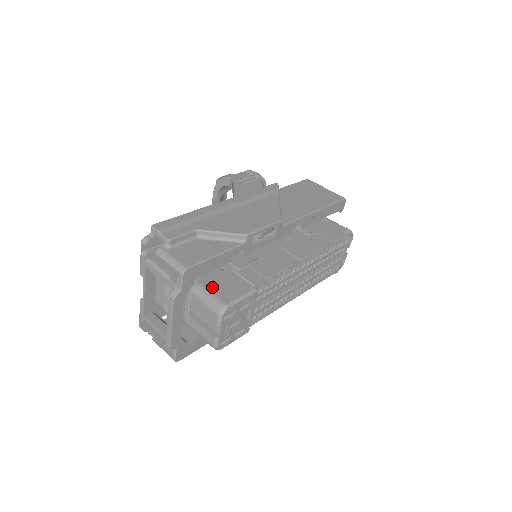
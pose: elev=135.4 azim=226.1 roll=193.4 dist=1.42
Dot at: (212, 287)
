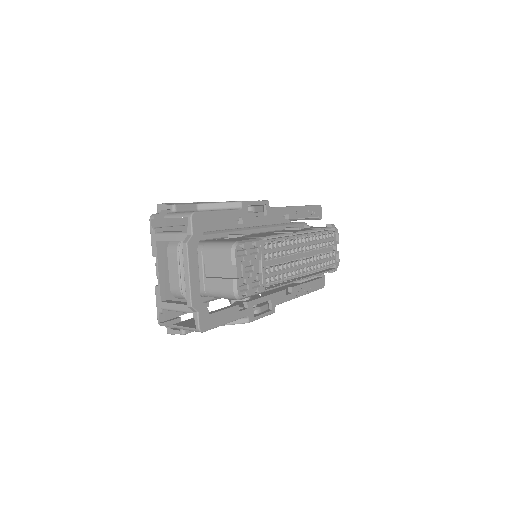
Dot at: occluded
